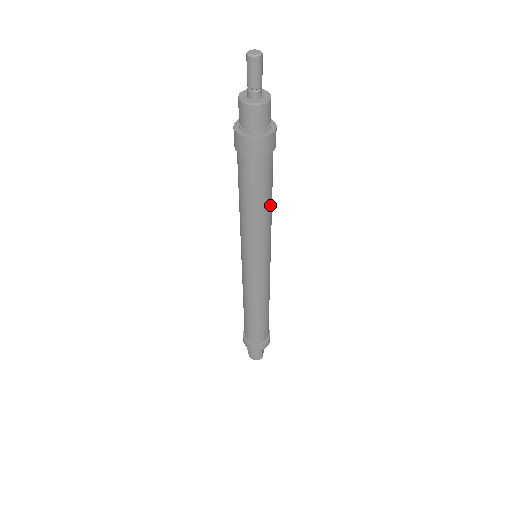
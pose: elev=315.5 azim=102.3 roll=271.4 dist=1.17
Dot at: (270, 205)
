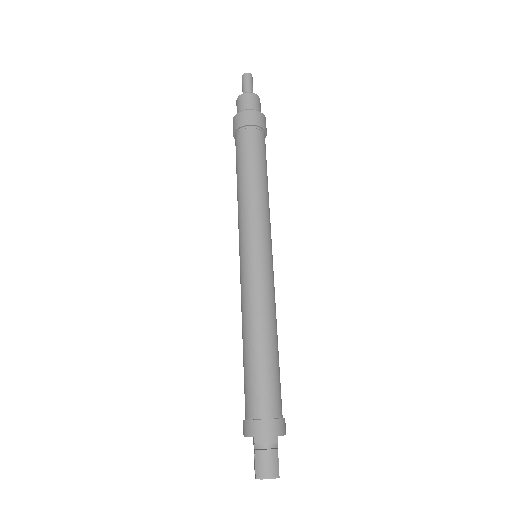
Dot at: (267, 183)
